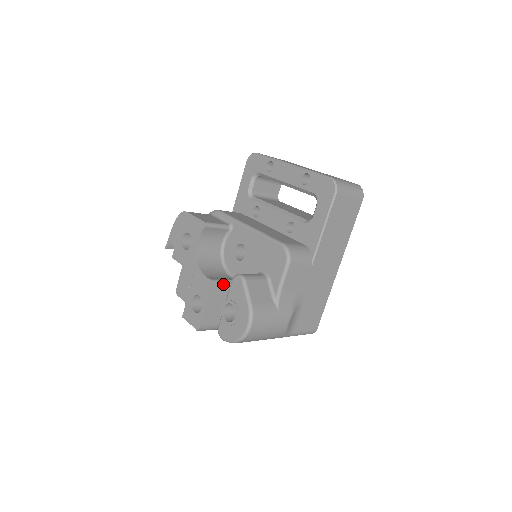
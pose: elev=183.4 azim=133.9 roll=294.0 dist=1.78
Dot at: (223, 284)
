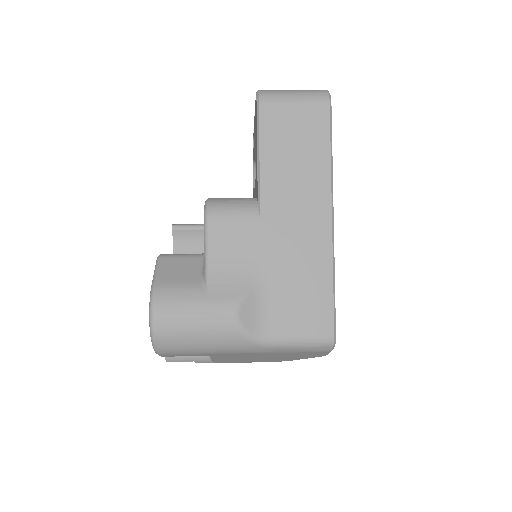
Dot at: occluded
